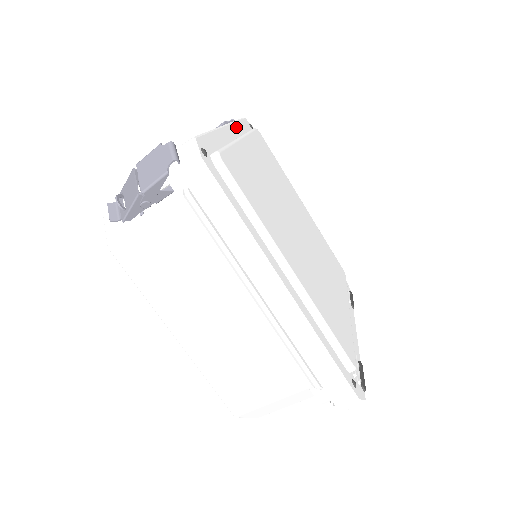
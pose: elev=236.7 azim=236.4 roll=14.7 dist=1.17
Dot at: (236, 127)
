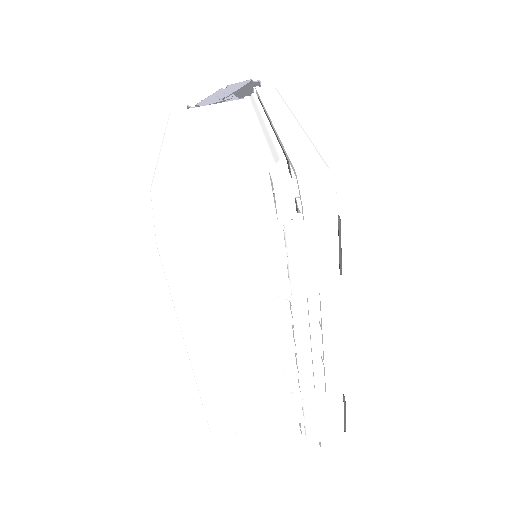
Dot at: occluded
